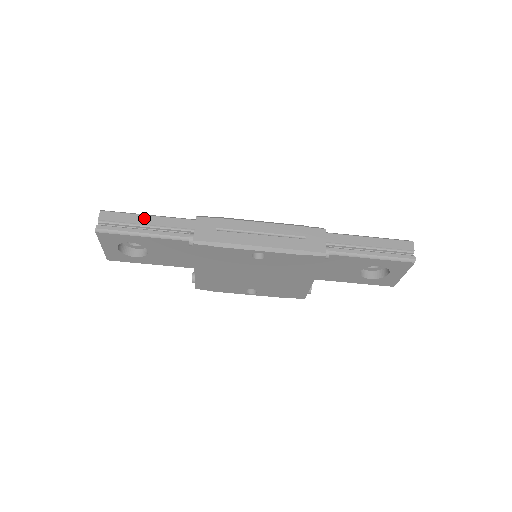
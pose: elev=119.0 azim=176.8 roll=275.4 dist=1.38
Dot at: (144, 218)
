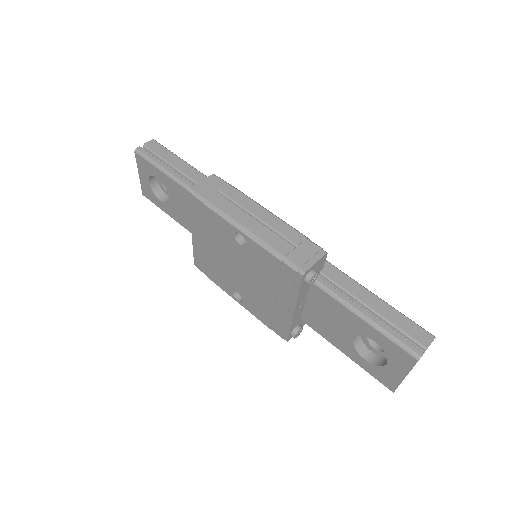
Dot at: (179, 161)
